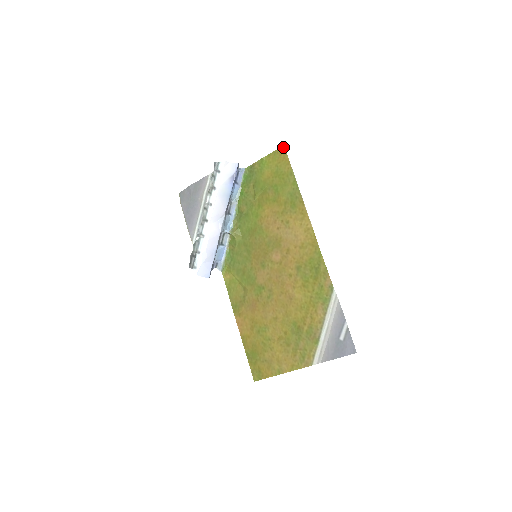
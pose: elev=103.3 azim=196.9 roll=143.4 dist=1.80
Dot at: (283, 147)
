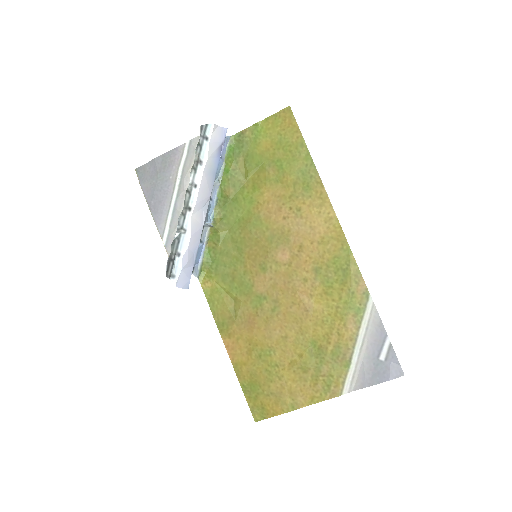
Dot at: (288, 108)
